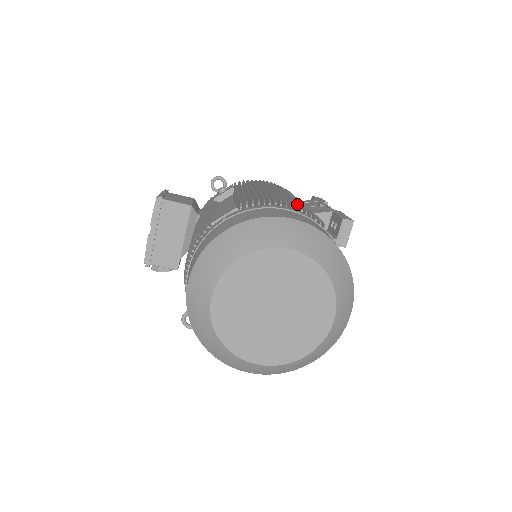
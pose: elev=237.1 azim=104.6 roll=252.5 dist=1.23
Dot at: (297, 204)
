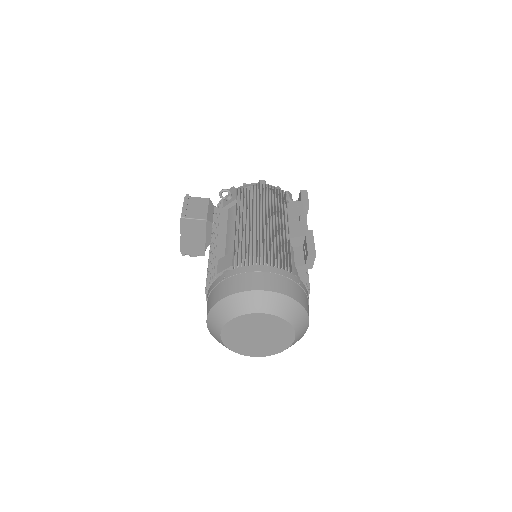
Dot at: (274, 252)
